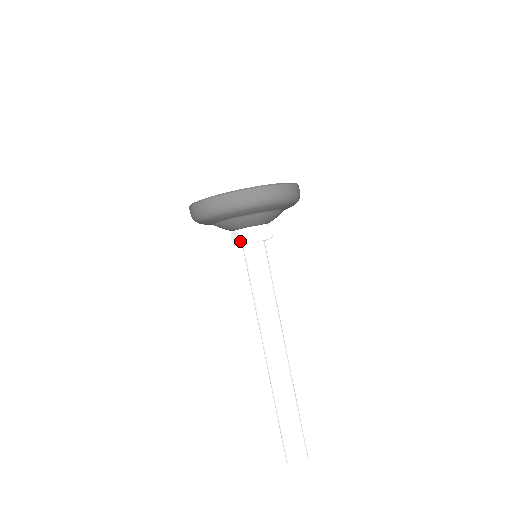
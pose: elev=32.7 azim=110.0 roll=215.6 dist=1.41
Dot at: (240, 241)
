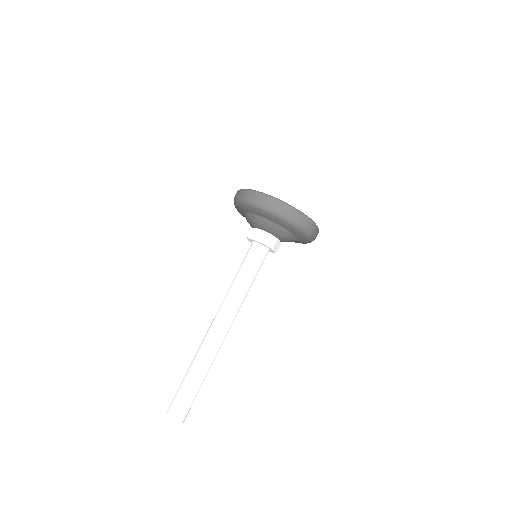
Dot at: (259, 238)
